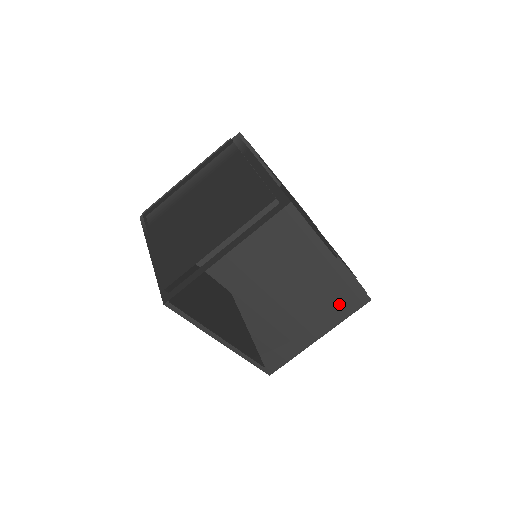
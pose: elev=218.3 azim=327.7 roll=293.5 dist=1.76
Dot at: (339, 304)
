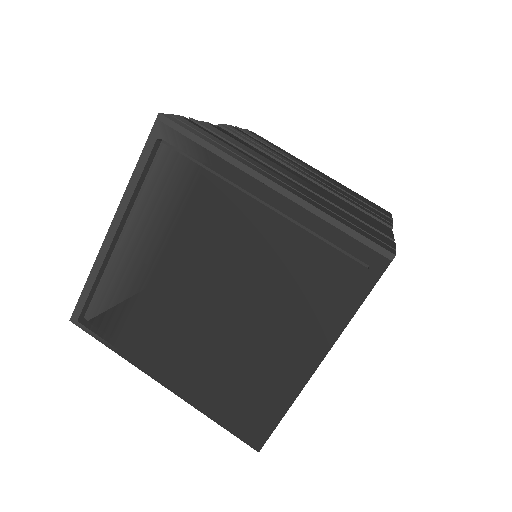
Dot at: occluded
